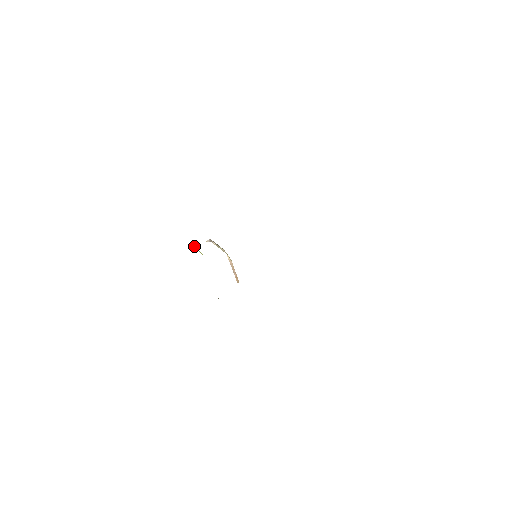
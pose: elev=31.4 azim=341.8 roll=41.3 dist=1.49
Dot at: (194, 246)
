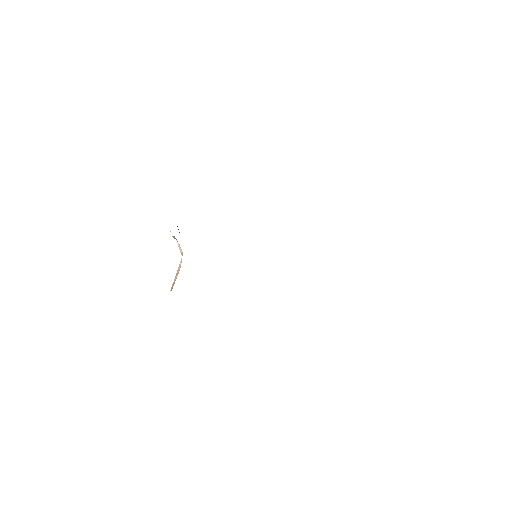
Dot at: occluded
